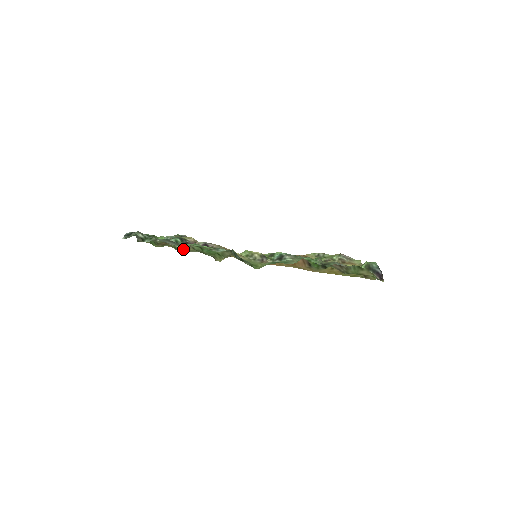
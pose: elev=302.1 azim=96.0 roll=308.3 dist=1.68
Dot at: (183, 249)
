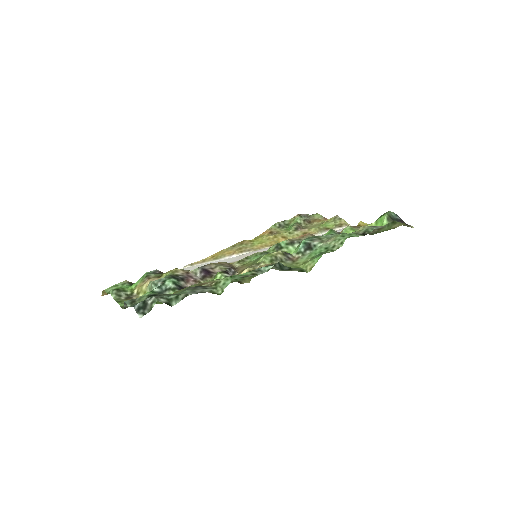
Dot at: occluded
